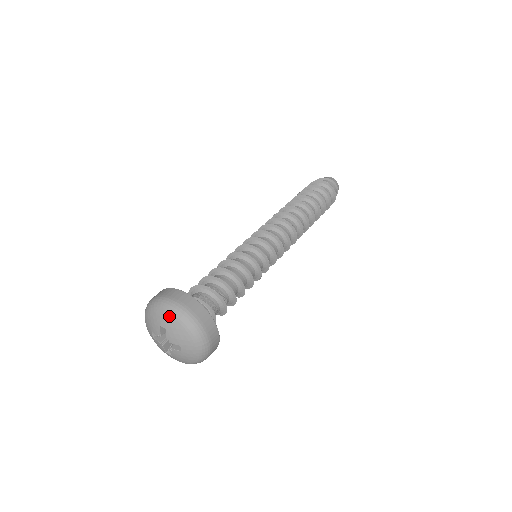
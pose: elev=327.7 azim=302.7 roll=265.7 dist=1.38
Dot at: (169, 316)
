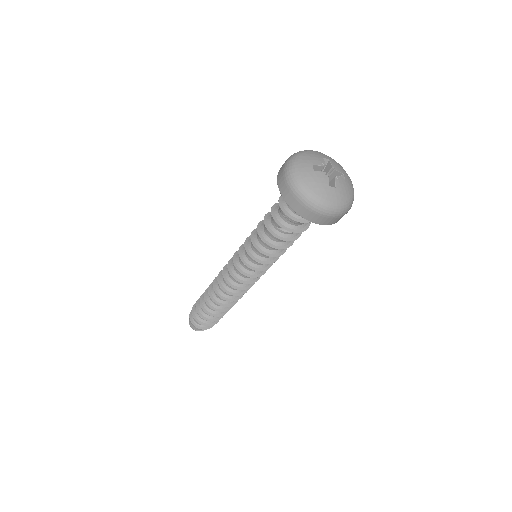
Dot at: occluded
